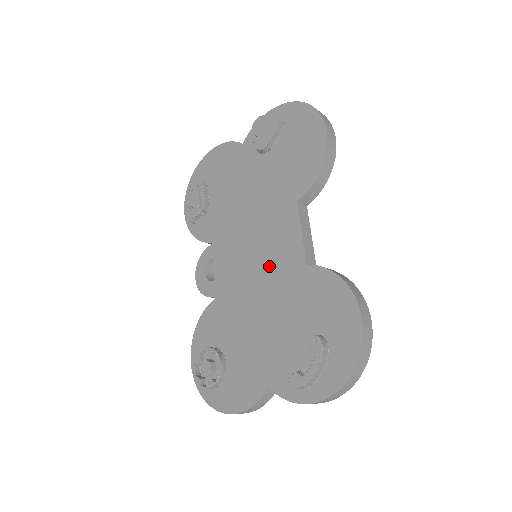
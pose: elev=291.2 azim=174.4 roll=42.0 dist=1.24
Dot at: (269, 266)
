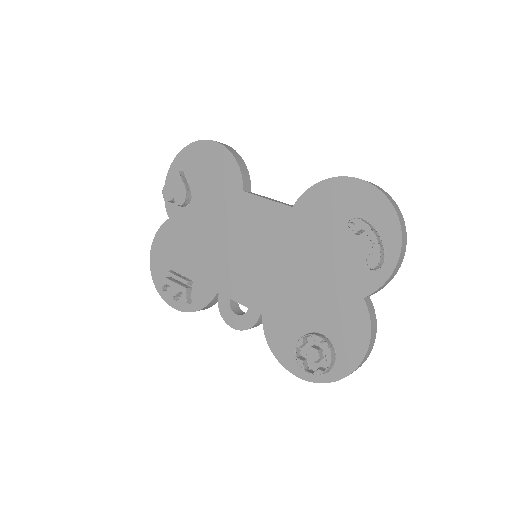
Dot at: (272, 243)
